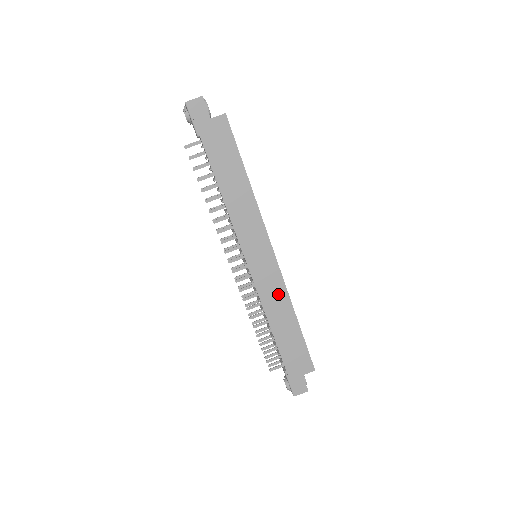
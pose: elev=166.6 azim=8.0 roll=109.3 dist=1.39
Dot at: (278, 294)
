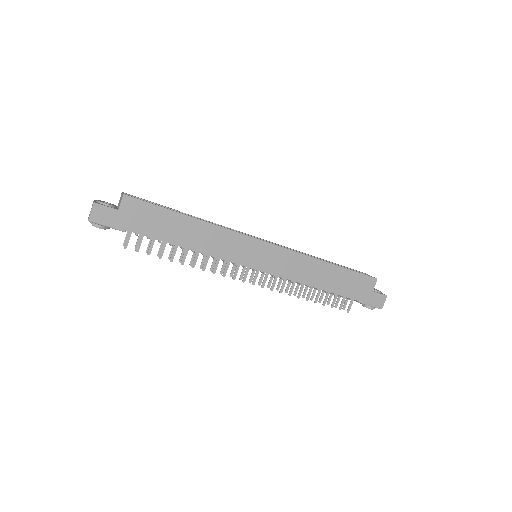
Dot at: (299, 263)
